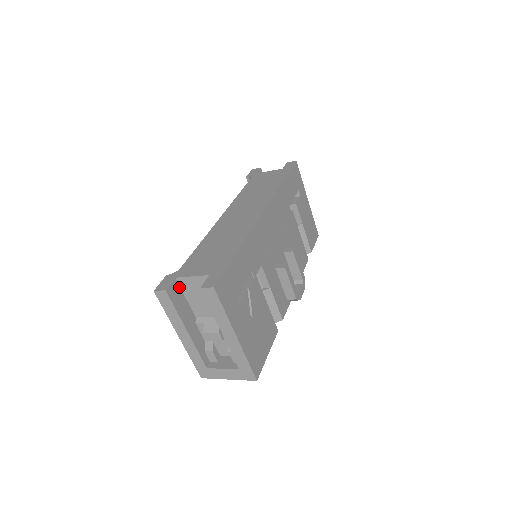
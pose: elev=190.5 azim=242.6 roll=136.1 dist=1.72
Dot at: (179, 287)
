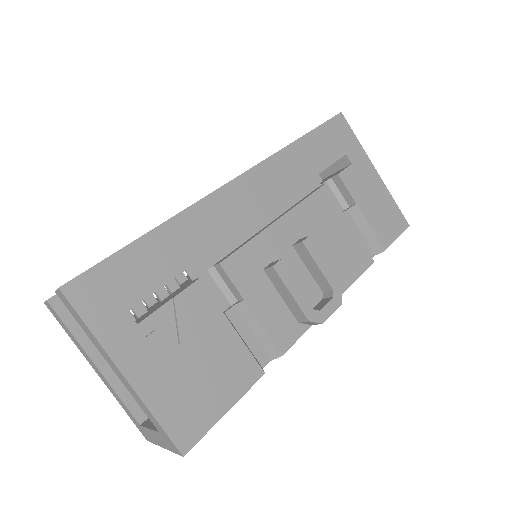
Dot at: occluded
